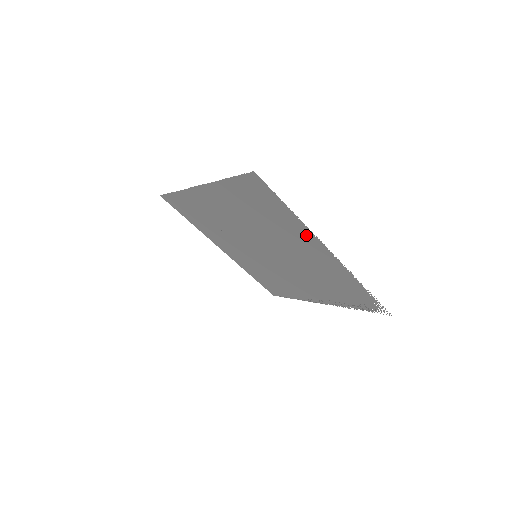
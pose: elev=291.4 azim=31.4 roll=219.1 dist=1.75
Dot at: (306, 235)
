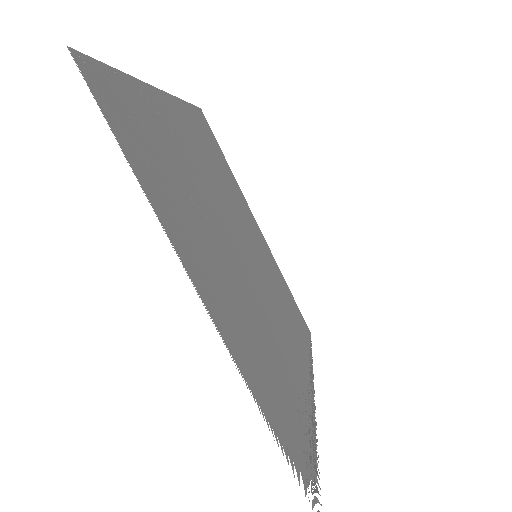
Dot at: (185, 247)
